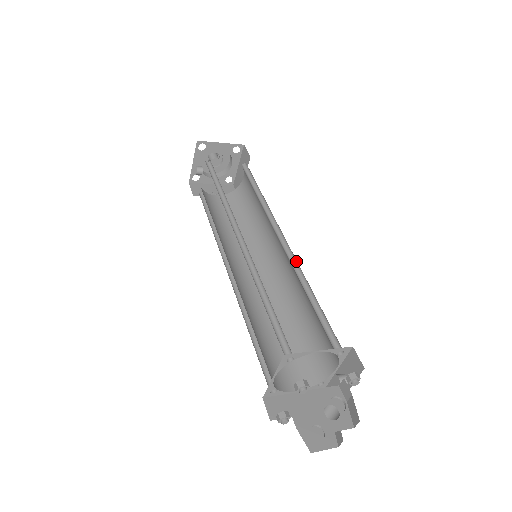
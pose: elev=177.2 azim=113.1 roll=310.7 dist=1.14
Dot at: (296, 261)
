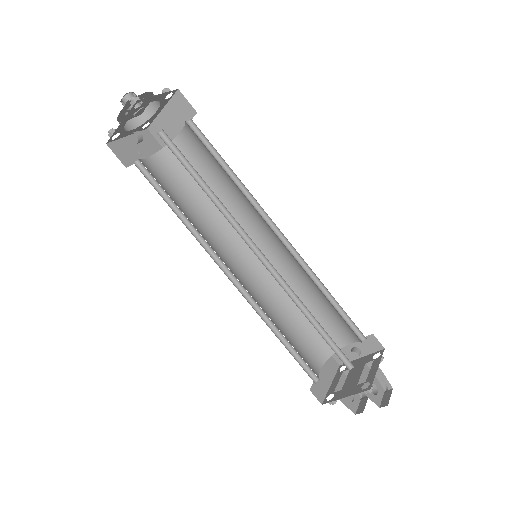
Dot at: (302, 259)
